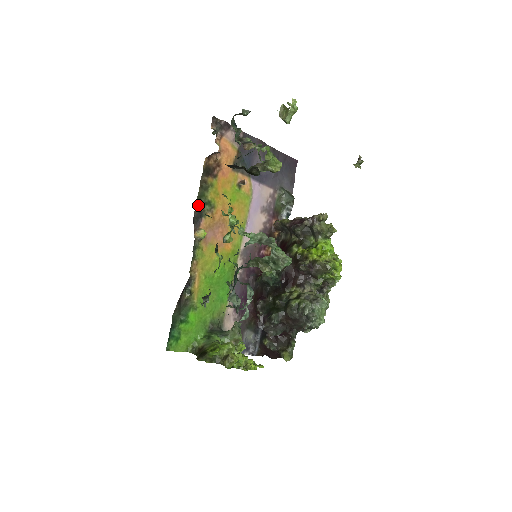
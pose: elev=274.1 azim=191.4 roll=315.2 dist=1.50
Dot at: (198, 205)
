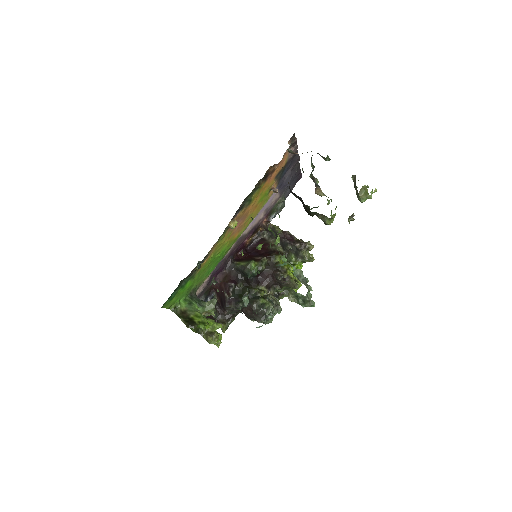
Dot at: (245, 201)
